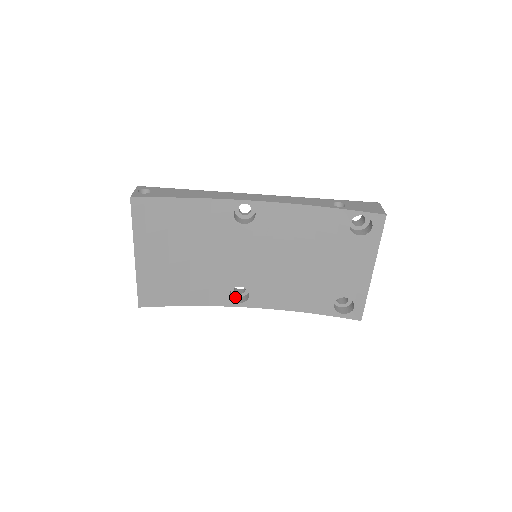
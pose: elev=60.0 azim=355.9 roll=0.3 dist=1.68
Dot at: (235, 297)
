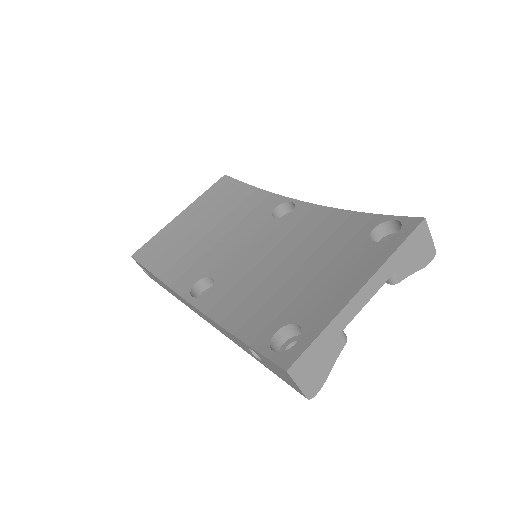
Dot at: occluded
